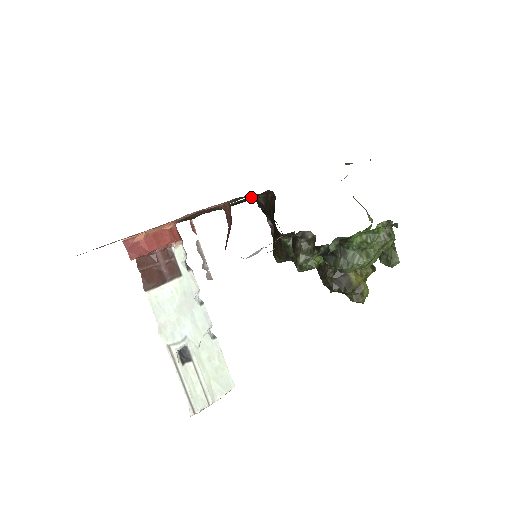
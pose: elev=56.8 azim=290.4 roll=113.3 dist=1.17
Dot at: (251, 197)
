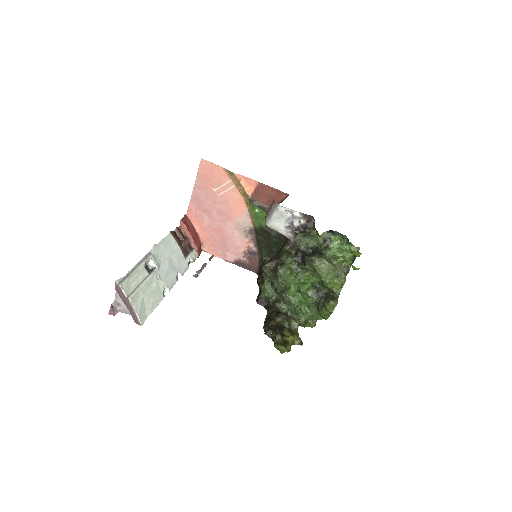
Dot at: occluded
